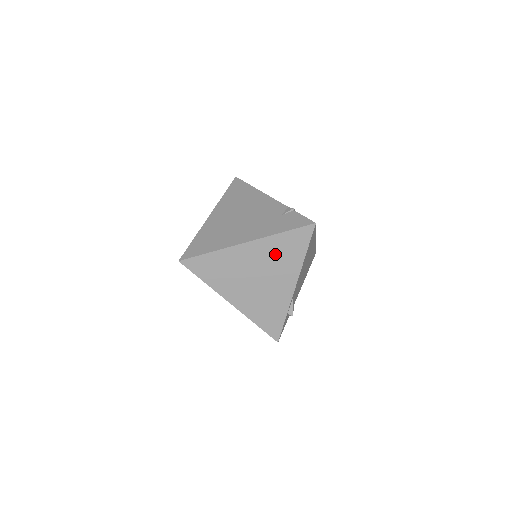
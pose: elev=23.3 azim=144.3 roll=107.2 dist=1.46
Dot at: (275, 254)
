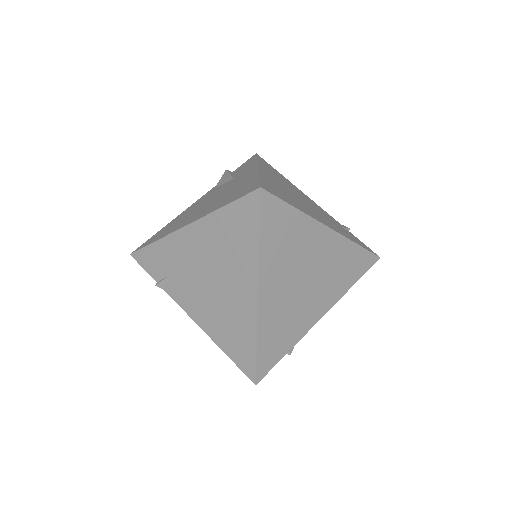
Dot at: (337, 264)
